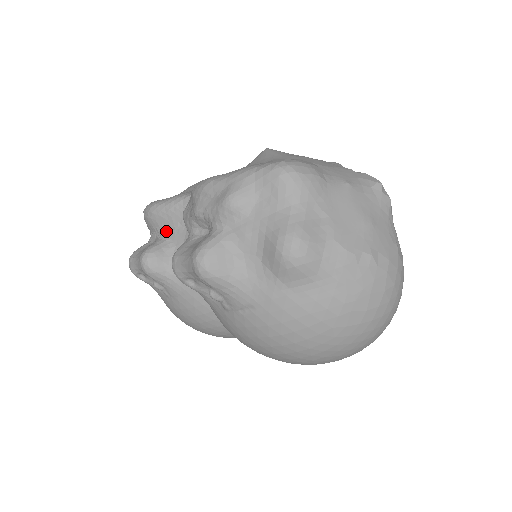
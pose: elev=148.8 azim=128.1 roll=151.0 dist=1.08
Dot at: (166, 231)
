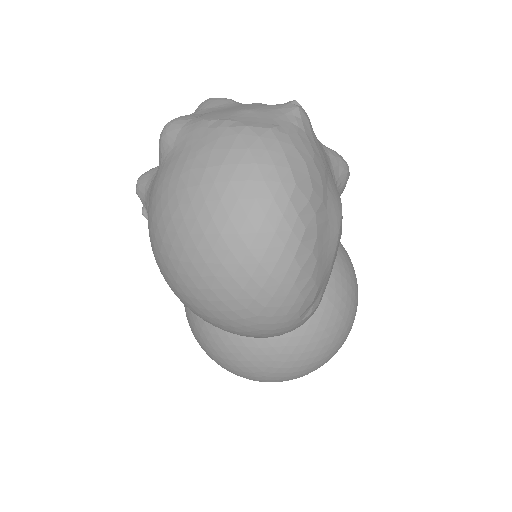
Dot at: occluded
